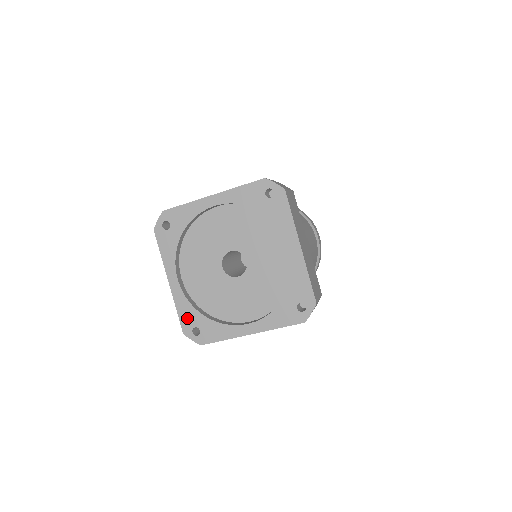
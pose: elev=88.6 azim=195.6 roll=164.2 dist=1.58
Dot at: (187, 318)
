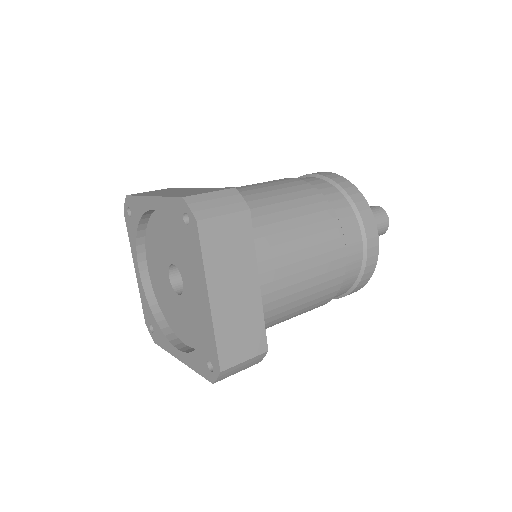
Dot at: (146, 312)
